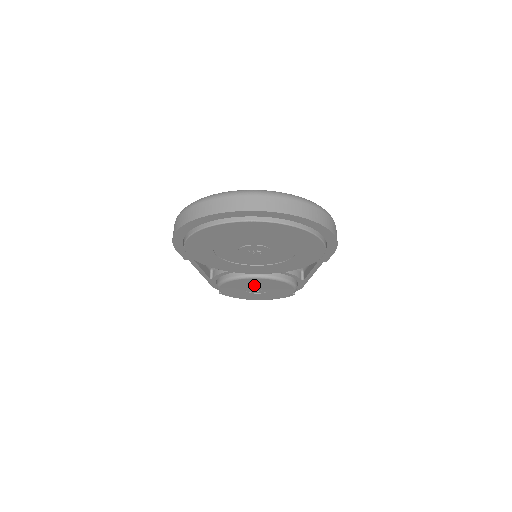
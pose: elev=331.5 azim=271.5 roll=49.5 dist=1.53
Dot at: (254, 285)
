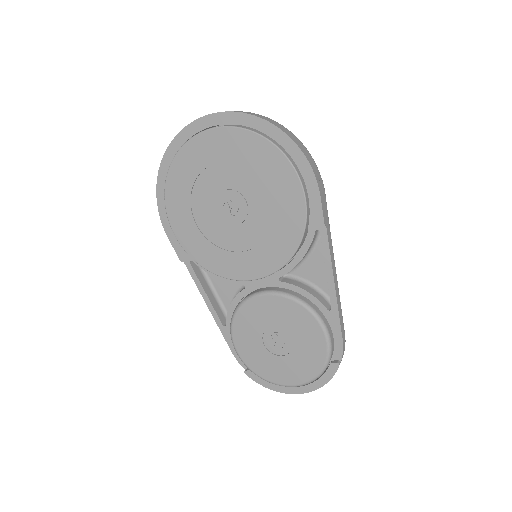
Dot at: (268, 322)
